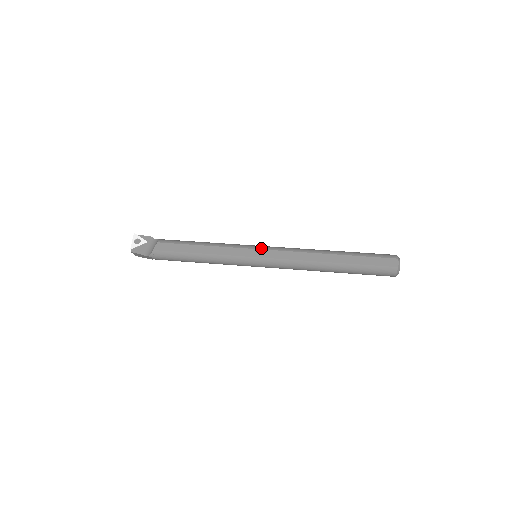
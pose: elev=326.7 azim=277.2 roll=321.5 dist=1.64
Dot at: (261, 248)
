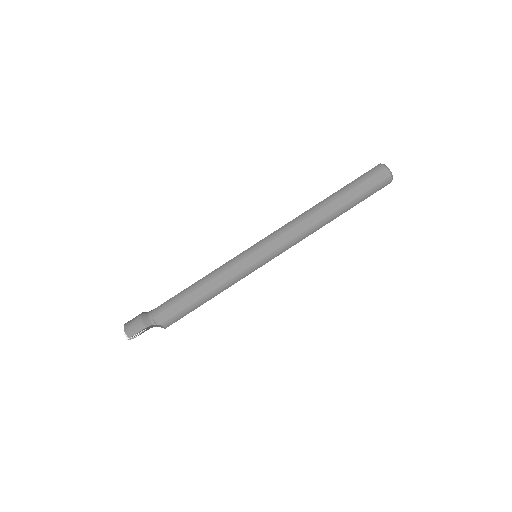
Dot at: (267, 262)
